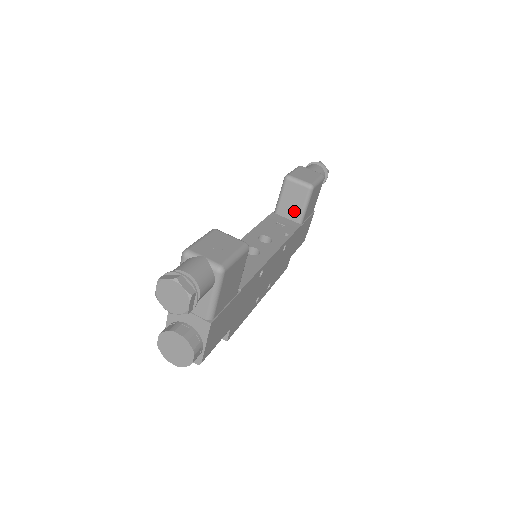
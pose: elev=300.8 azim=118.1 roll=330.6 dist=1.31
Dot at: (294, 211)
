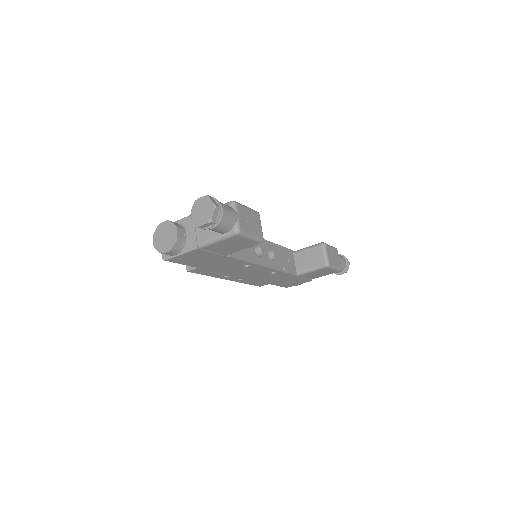
Dot at: (303, 264)
